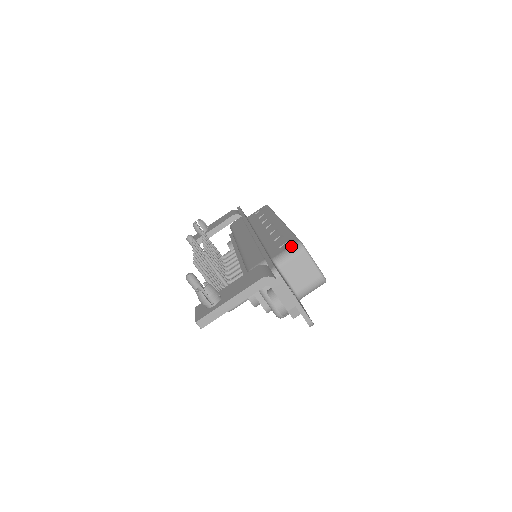
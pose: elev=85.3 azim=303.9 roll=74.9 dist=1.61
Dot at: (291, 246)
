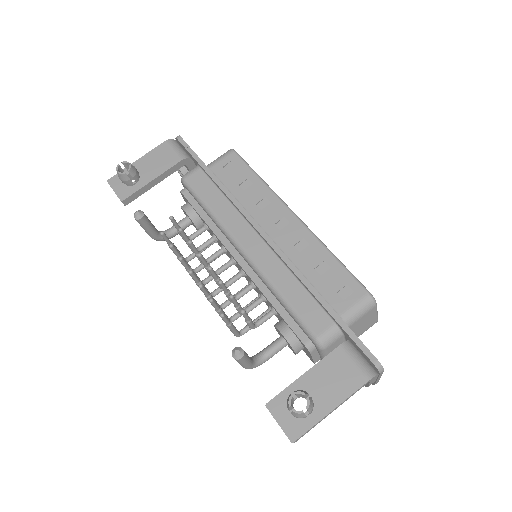
Dot at: (361, 301)
